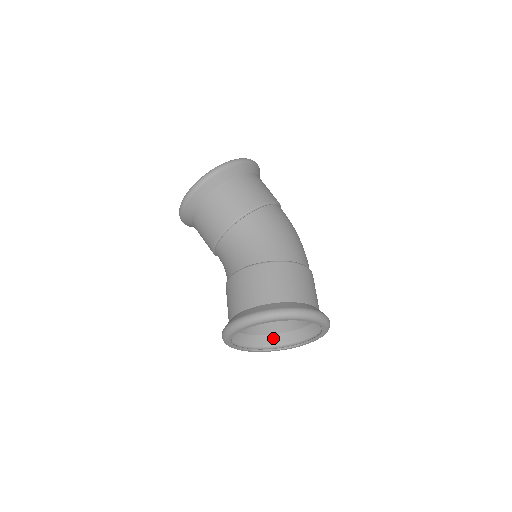
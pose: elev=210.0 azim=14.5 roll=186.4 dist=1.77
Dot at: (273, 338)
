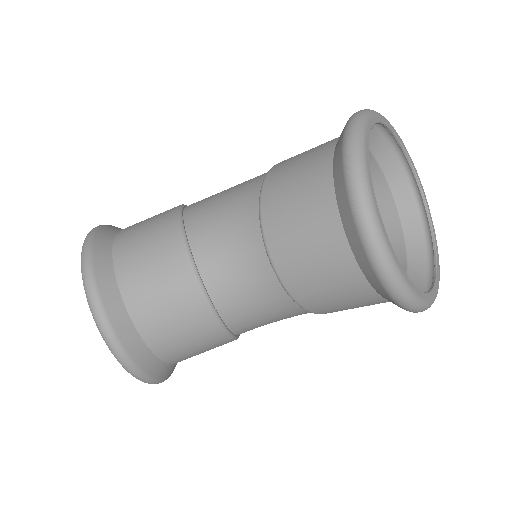
Dot at: occluded
